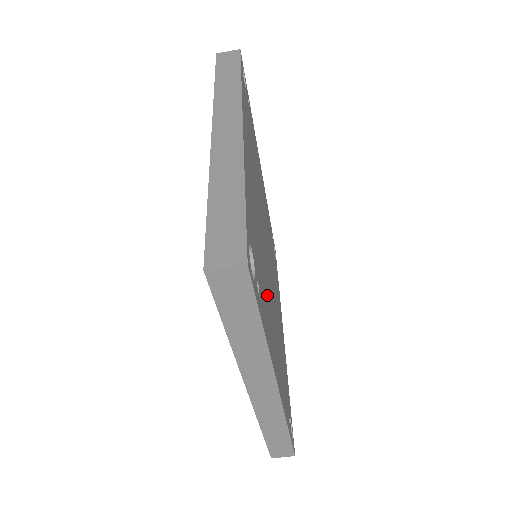
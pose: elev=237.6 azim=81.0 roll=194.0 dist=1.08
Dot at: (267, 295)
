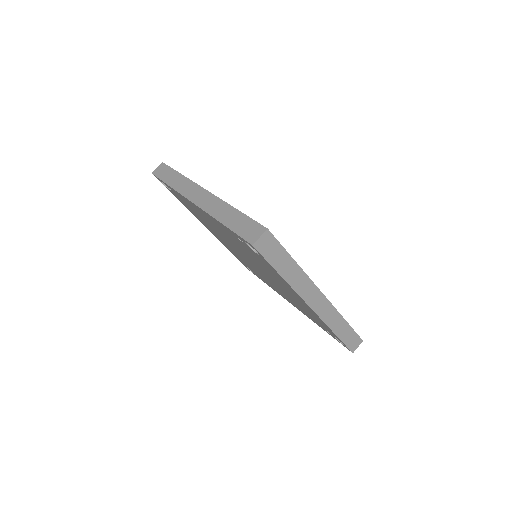
Dot at: occluded
